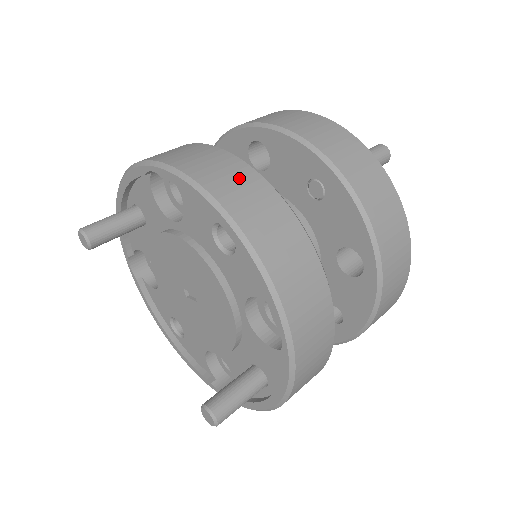
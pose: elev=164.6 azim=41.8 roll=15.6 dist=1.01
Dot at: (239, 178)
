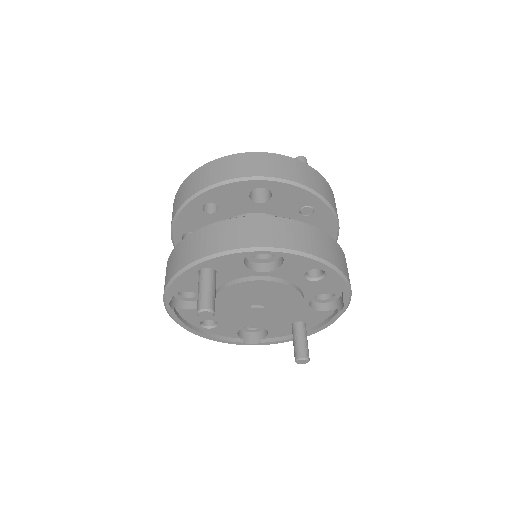
Dot at: (320, 239)
